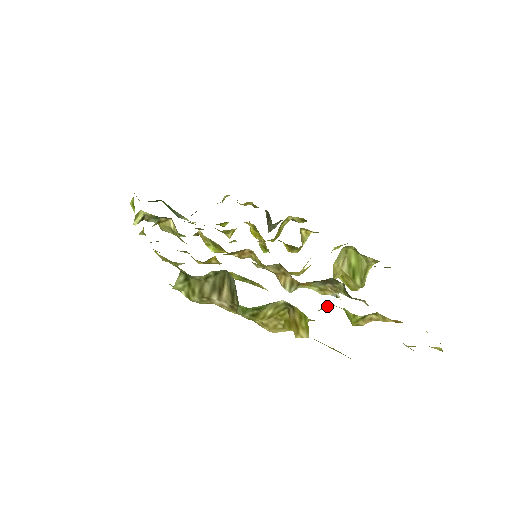
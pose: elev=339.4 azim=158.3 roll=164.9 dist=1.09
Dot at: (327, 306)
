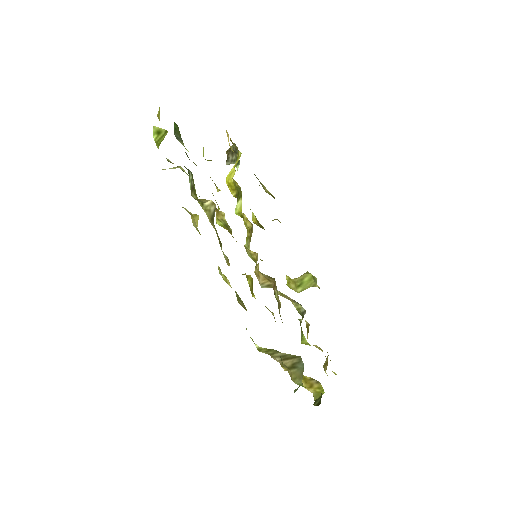
Dot at: occluded
